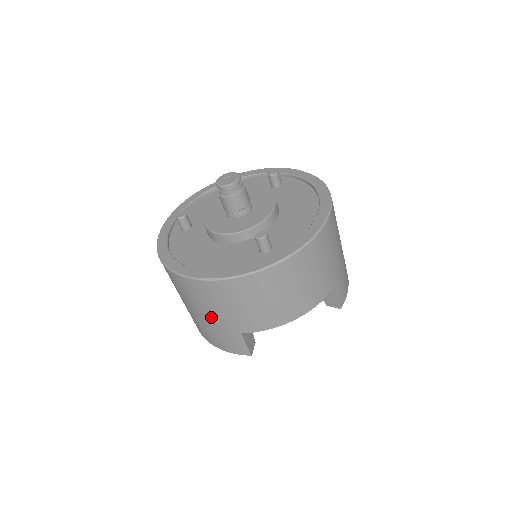
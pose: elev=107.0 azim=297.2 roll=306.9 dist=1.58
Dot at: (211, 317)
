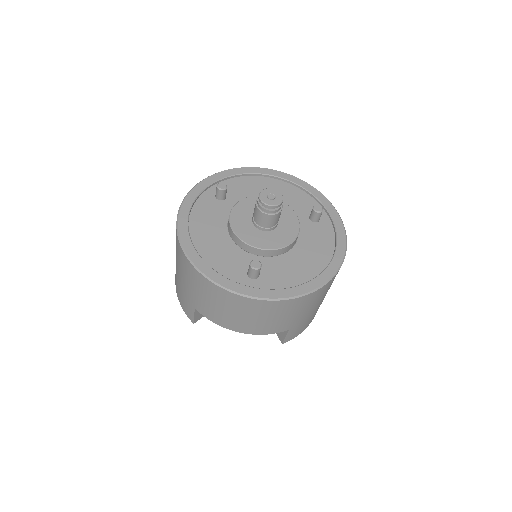
Dot at: (183, 281)
